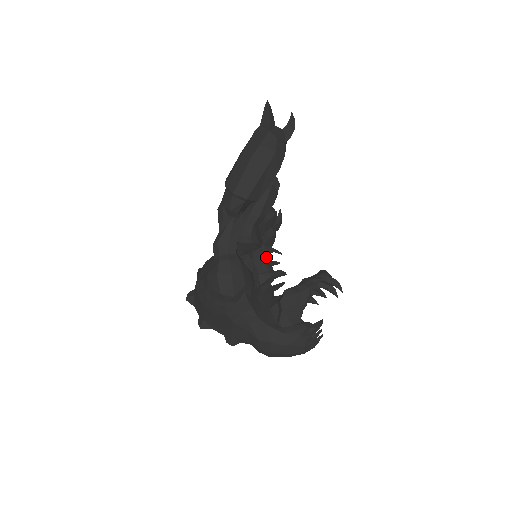
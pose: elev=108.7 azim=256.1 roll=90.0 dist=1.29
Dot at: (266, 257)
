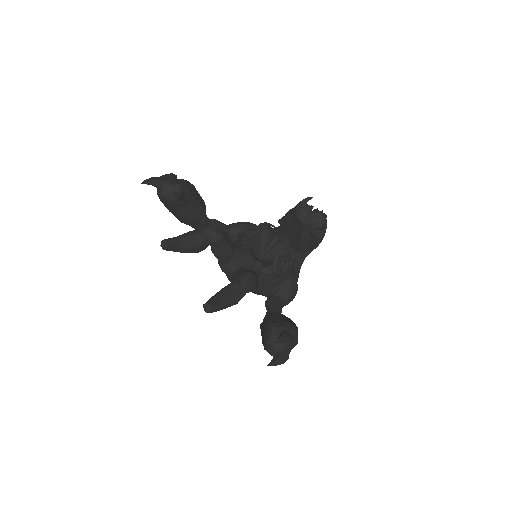
Dot at: (281, 269)
